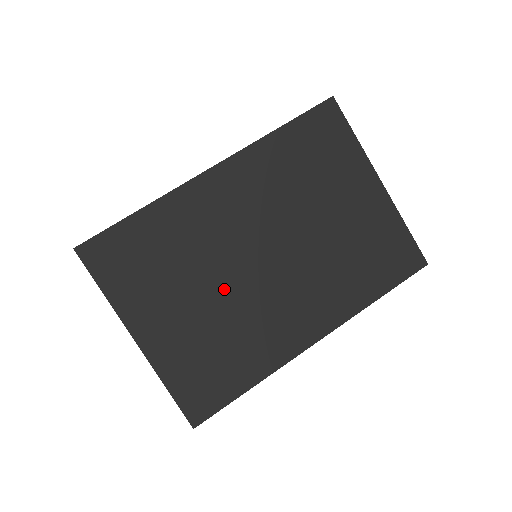
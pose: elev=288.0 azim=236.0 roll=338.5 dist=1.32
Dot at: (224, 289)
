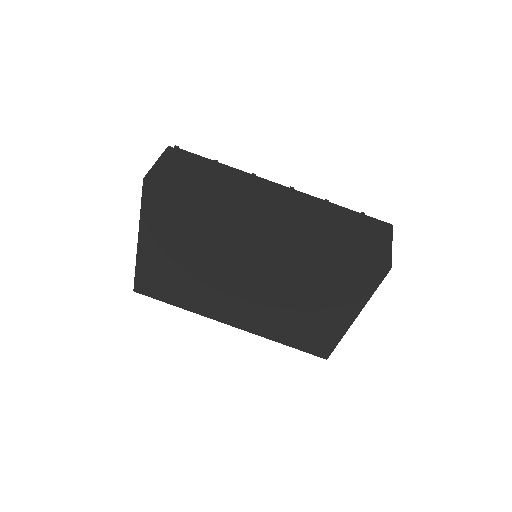
Dot at: (208, 269)
